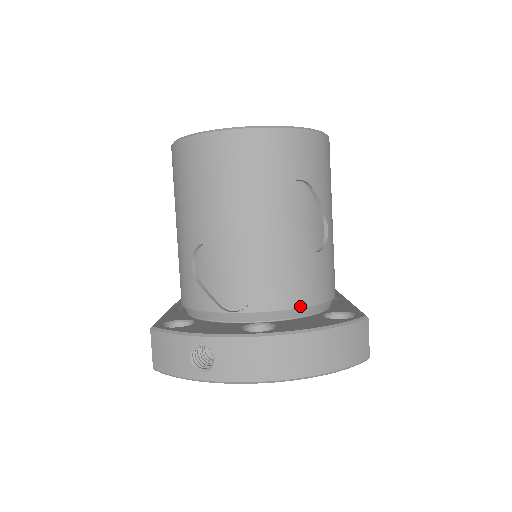
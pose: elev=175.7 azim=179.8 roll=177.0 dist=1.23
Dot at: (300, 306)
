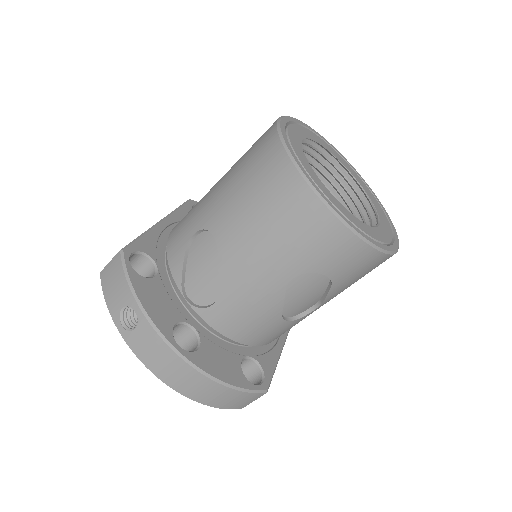
Dot at: (235, 340)
